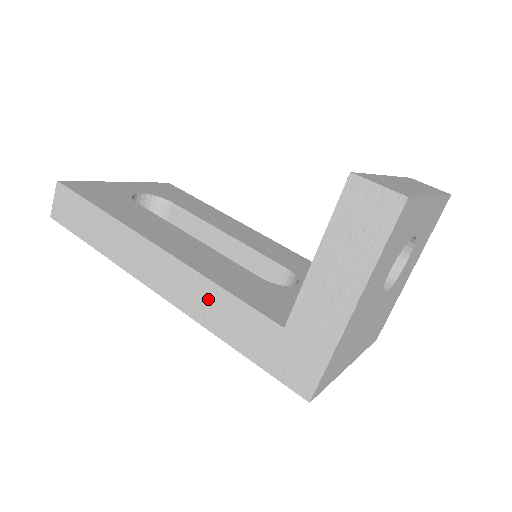
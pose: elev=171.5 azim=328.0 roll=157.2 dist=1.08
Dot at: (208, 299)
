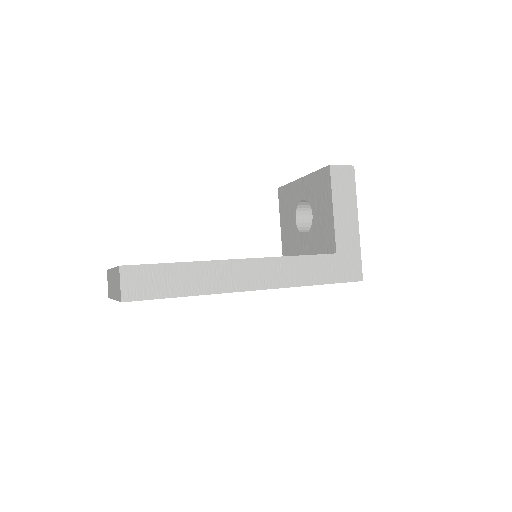
Dot at: (292, 268)
